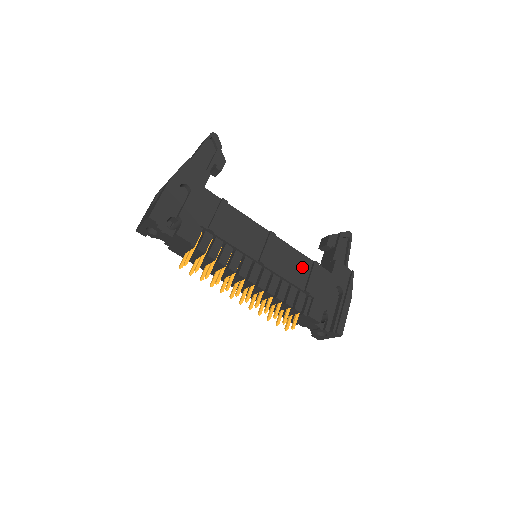
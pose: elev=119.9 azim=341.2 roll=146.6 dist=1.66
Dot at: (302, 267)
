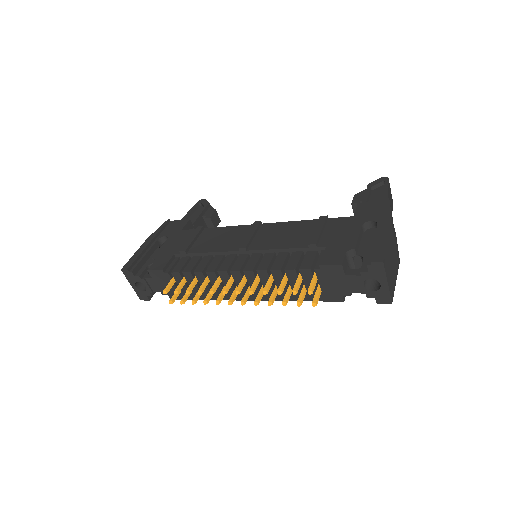
Dot at: (303, 230)
